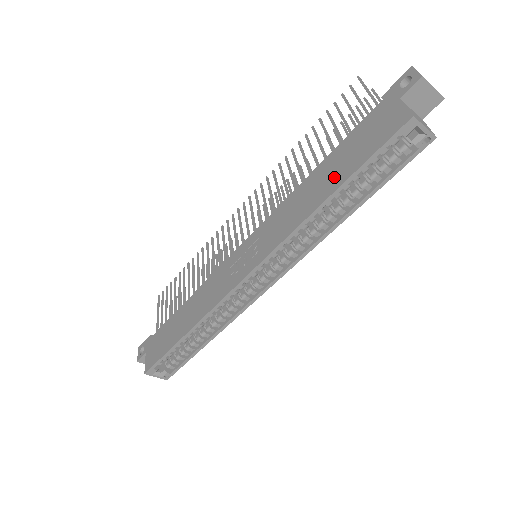
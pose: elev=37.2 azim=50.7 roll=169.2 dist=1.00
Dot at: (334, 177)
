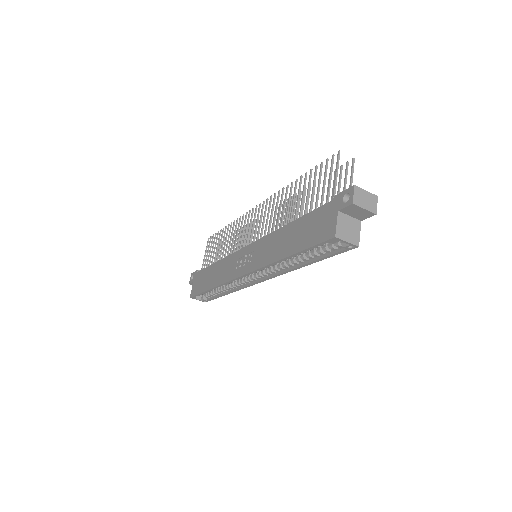
Dot at: (293, 243)
